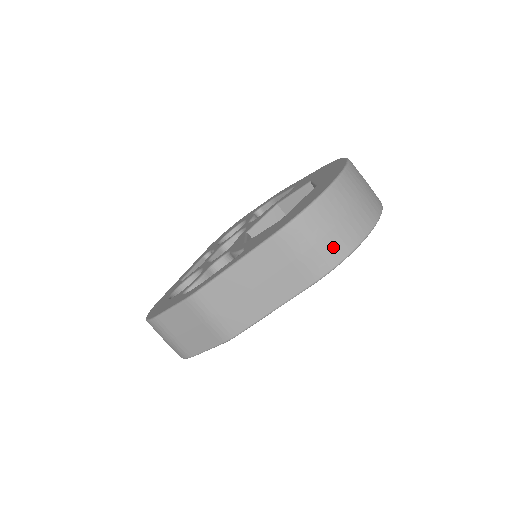
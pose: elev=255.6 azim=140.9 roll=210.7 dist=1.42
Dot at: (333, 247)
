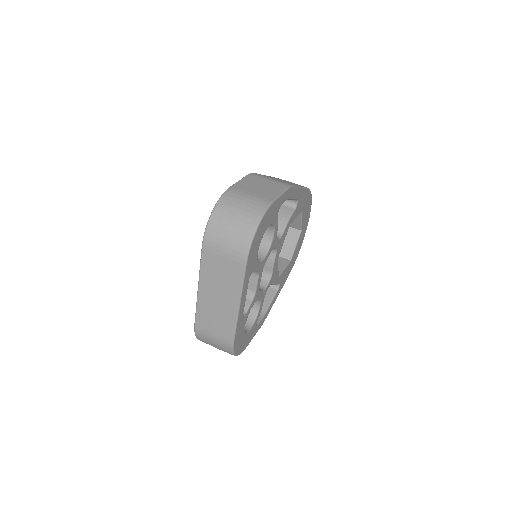
Dot at: occluded
